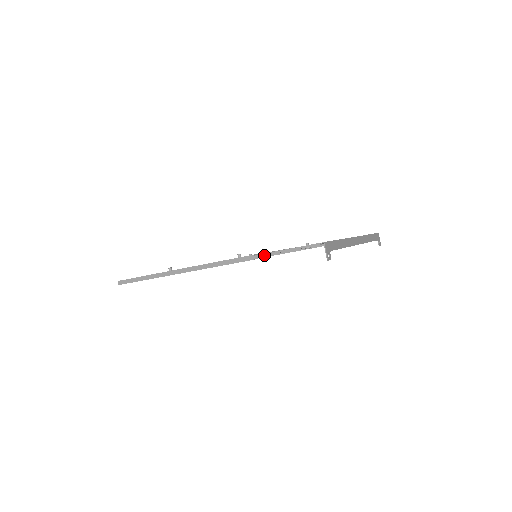
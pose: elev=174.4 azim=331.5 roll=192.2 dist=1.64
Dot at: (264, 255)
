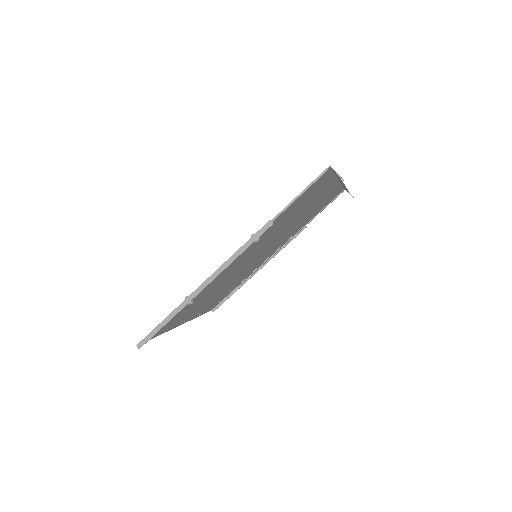
Dot at: (280, 214)
